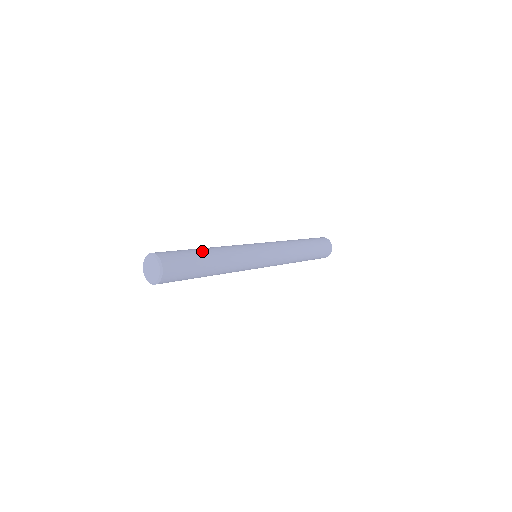
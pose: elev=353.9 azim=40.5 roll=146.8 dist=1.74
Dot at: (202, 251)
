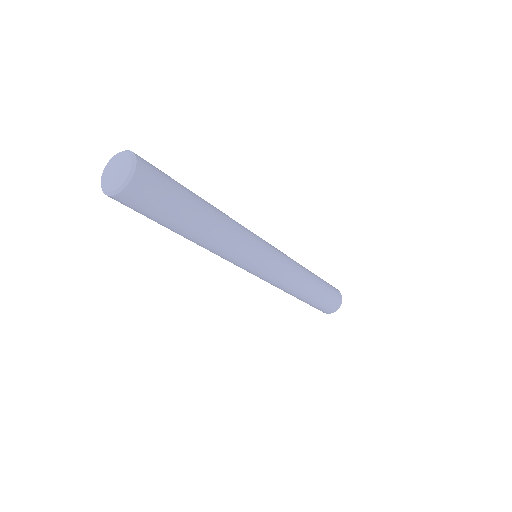
Dot at: (199, 201)
